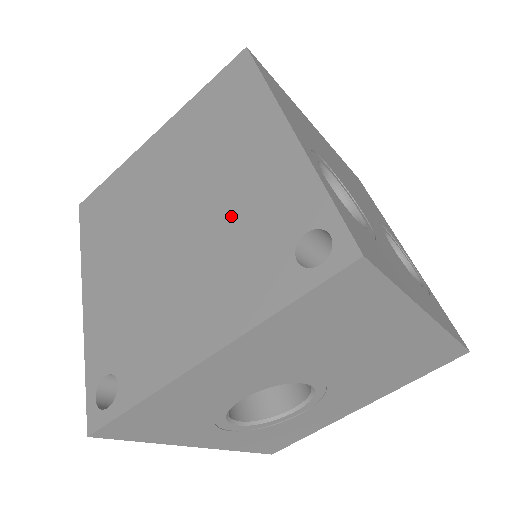
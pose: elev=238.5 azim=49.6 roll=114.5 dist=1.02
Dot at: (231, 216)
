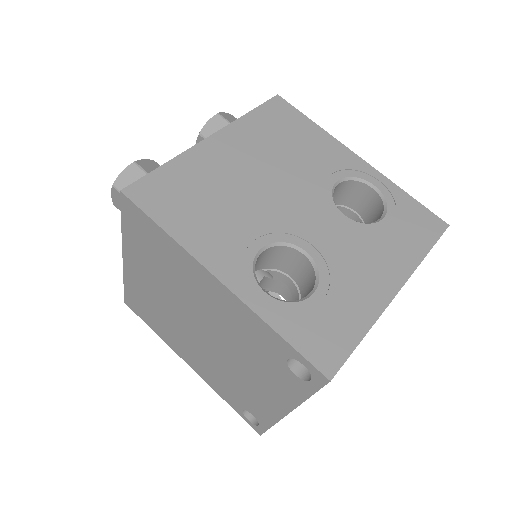
Dot at: (233, 337)
